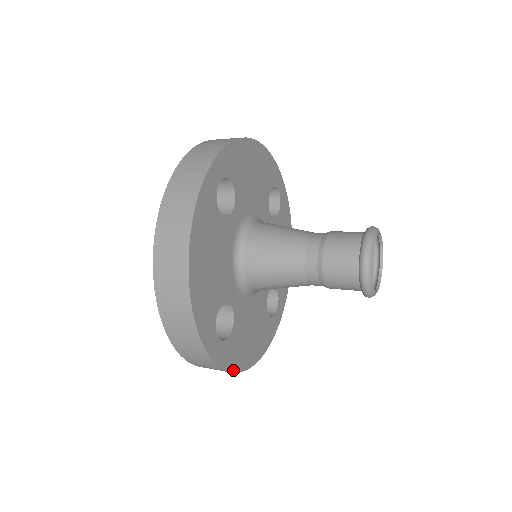
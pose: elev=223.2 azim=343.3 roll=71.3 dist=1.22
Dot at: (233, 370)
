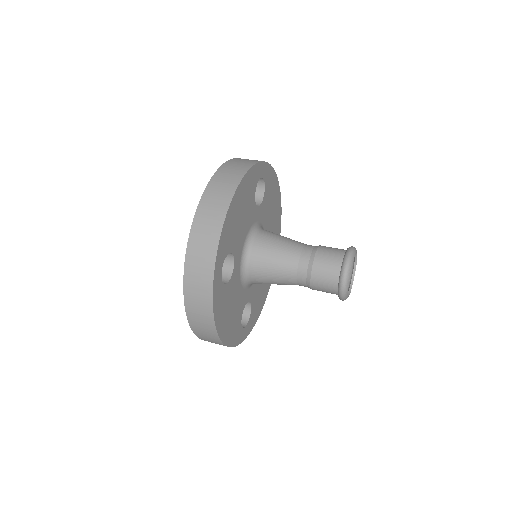
Dot at: (215, 316)
